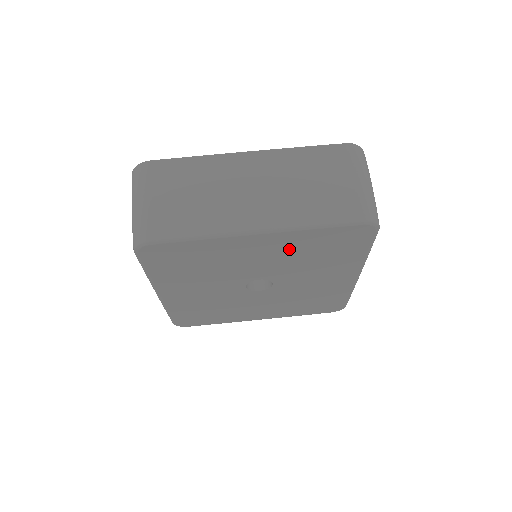
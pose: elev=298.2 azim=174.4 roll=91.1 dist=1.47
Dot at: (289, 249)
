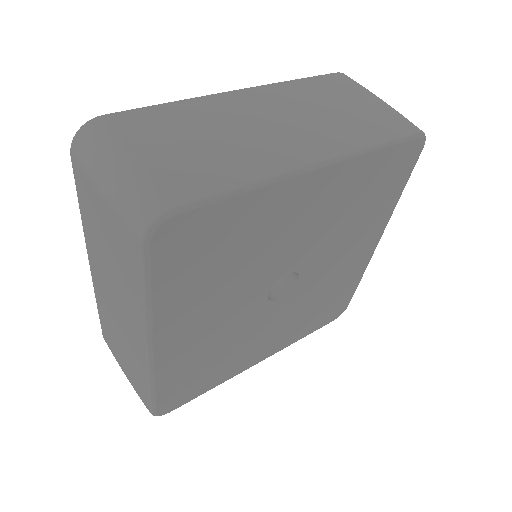
Dot at: (337, 199)
